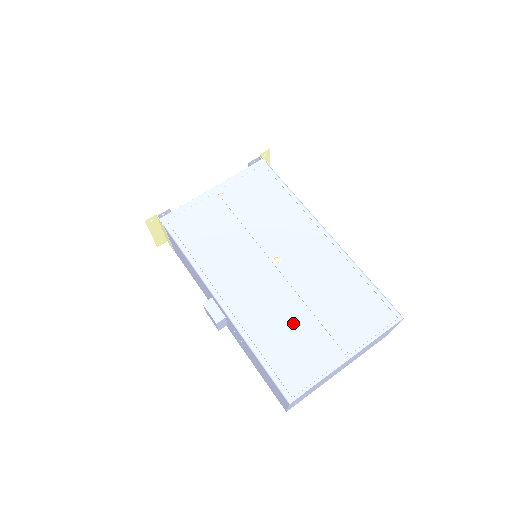
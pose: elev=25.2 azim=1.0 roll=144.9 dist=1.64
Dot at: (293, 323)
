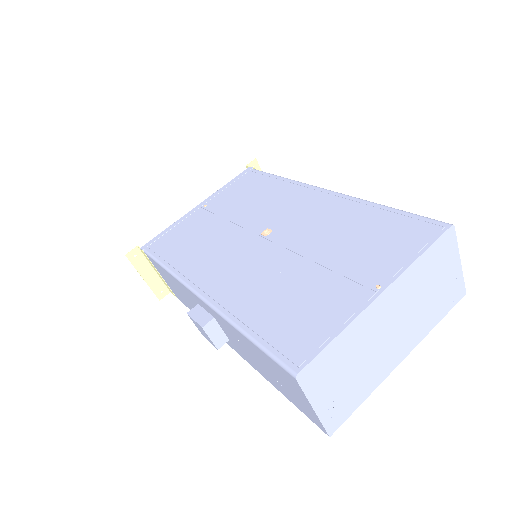
Dot at: (292, 282)
